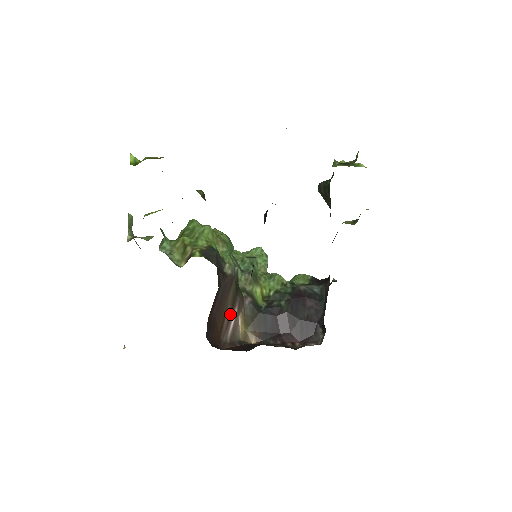
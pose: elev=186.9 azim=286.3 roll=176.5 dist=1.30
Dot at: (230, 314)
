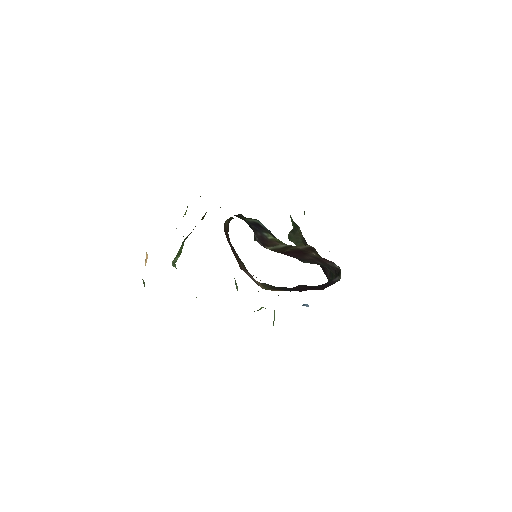
Dot at: occluded
